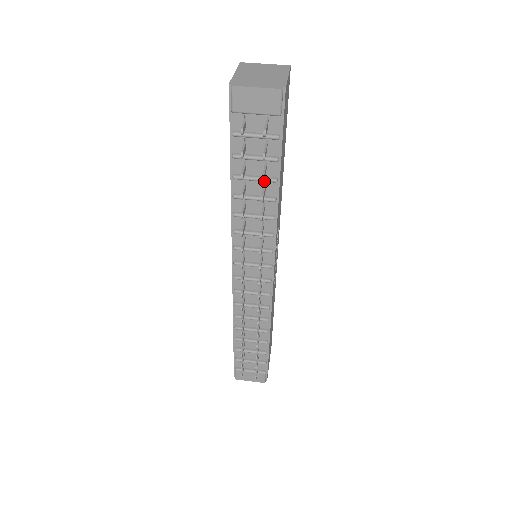
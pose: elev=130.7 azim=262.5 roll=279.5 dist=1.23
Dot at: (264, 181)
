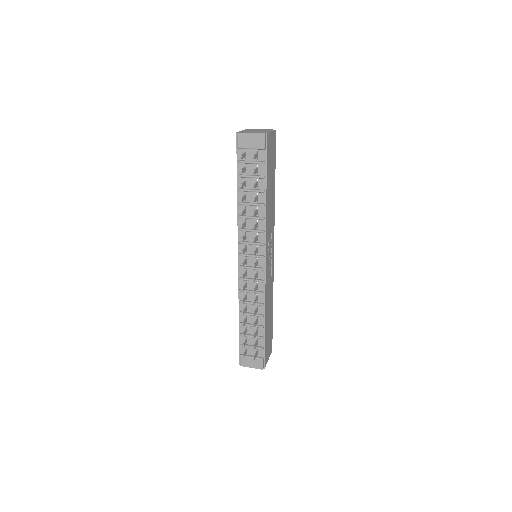
Dot at: (257, 192)
